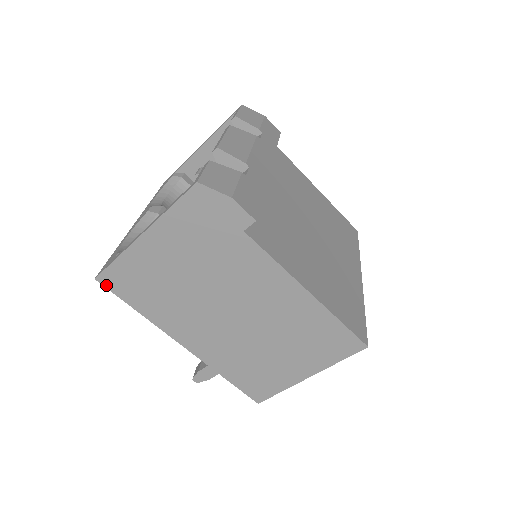
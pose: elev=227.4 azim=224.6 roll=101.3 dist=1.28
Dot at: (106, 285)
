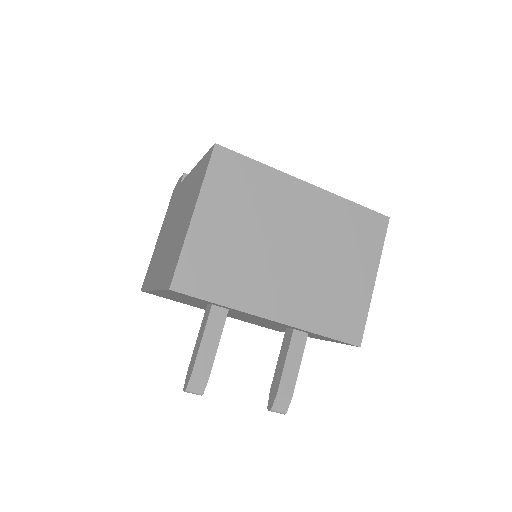
Dot at: (142, 289)
